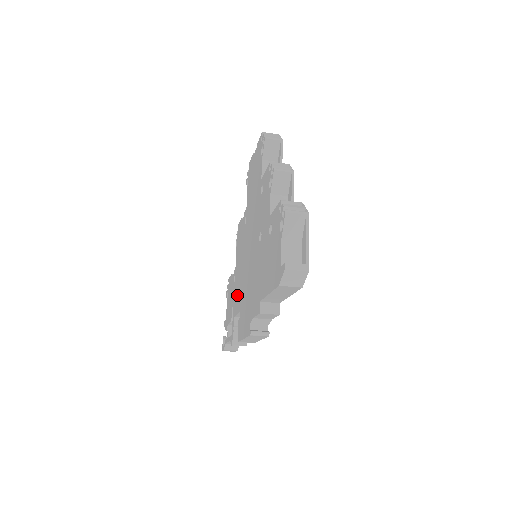
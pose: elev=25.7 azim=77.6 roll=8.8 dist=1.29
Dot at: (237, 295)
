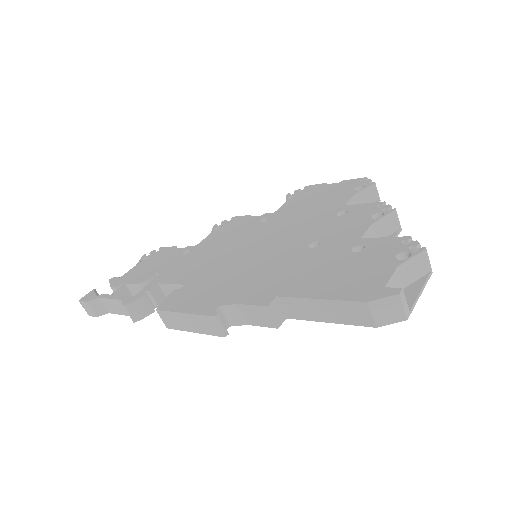
Dot at: (186, 268)
